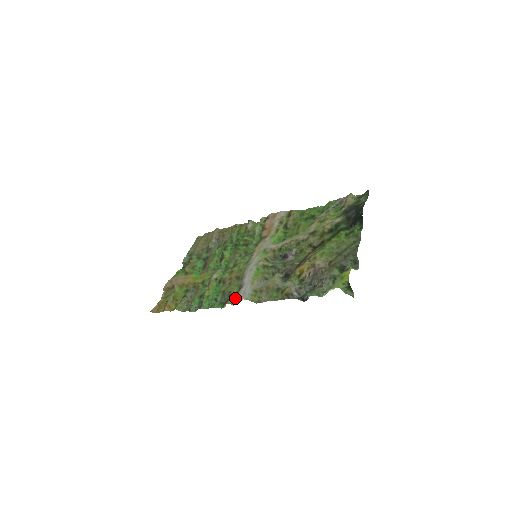
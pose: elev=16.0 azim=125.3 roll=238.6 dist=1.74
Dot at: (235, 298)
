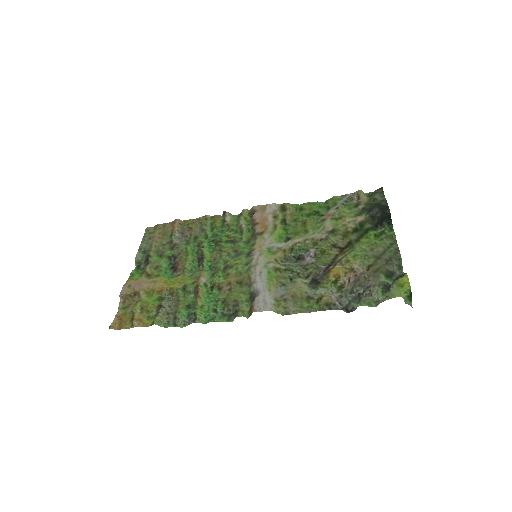
Dot at: (253, 309)
